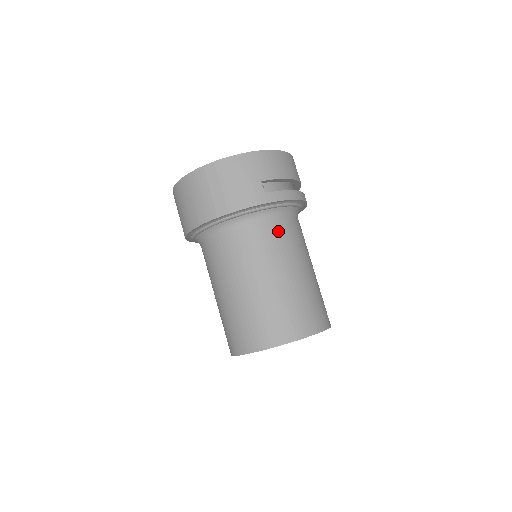
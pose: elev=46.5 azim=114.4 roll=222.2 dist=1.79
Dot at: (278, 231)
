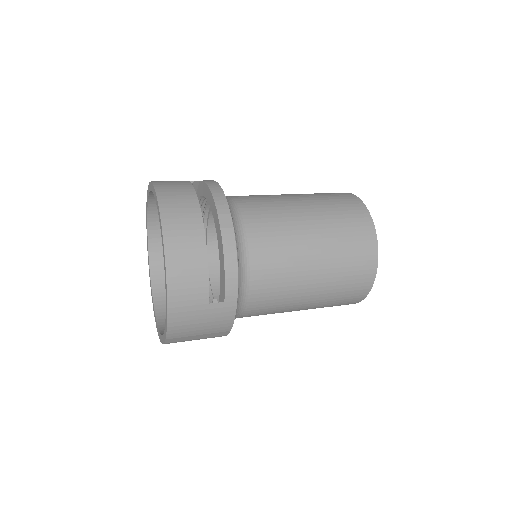
Dot at: (264, 278)
